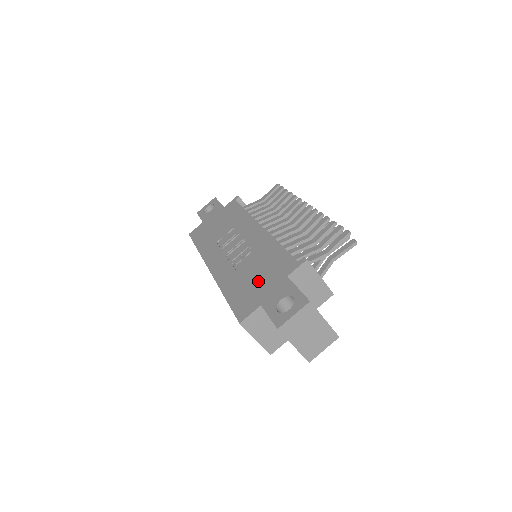
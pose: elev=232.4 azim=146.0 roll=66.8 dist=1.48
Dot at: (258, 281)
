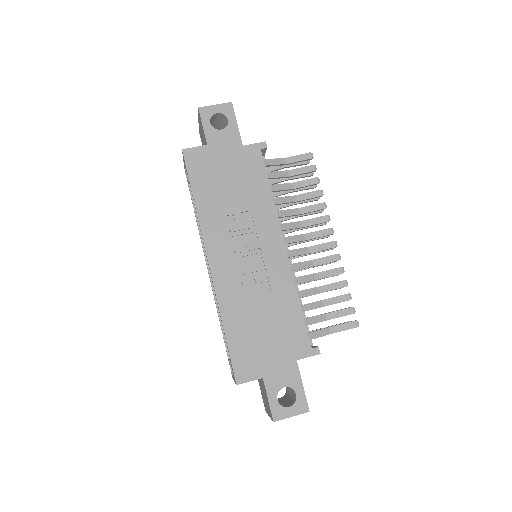
Dot at: (266, 341)
